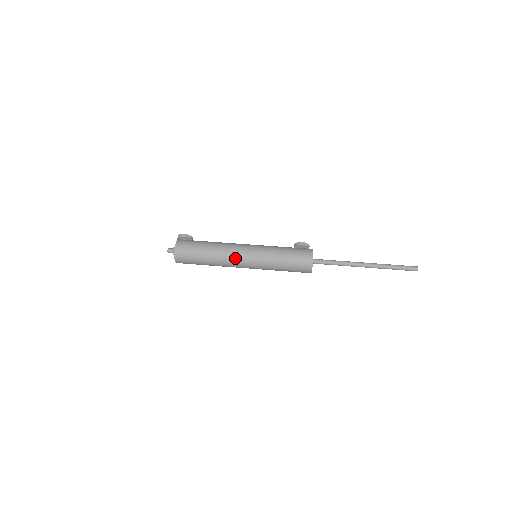
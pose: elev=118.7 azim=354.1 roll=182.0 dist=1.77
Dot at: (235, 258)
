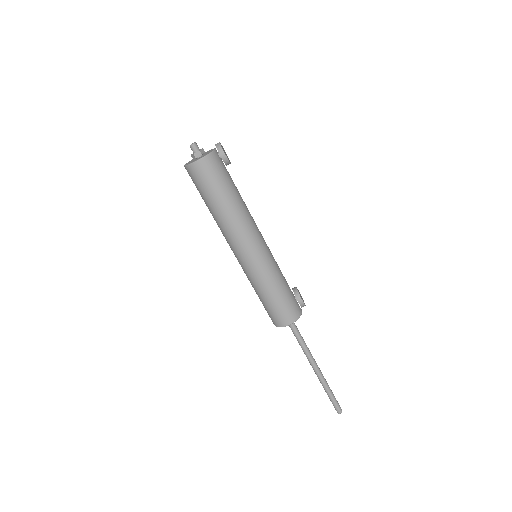
Dot at: (233, 243)
